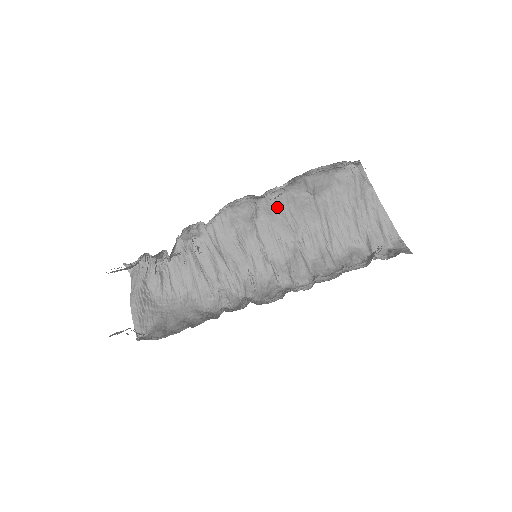
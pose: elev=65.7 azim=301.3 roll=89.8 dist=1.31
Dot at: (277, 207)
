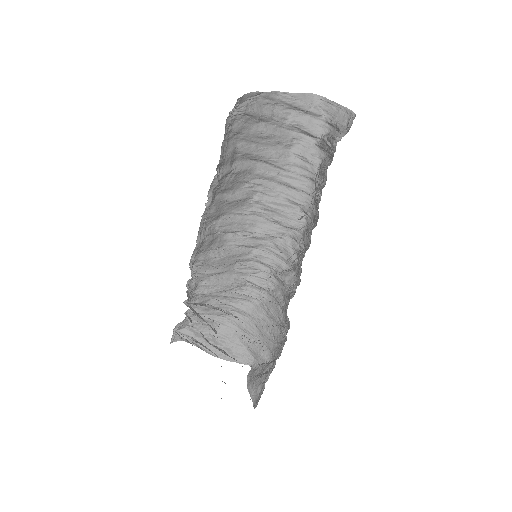
Dot at: (219, 208)
